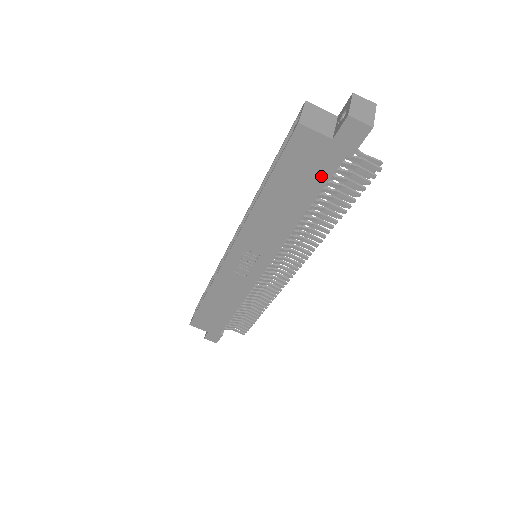
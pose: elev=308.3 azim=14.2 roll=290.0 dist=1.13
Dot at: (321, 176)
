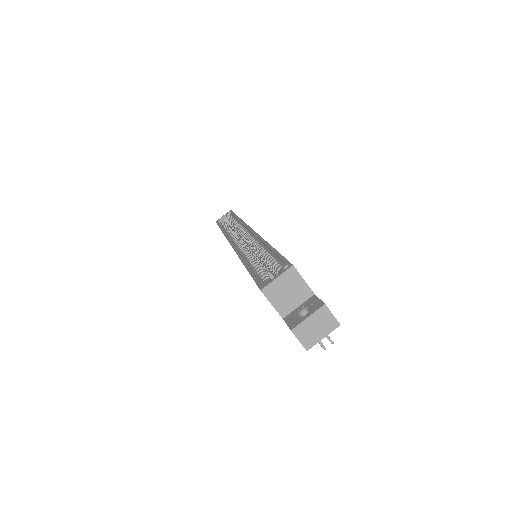
Dot at: occluded
